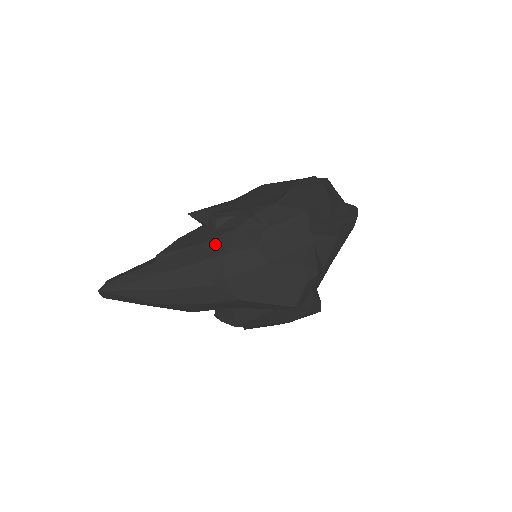
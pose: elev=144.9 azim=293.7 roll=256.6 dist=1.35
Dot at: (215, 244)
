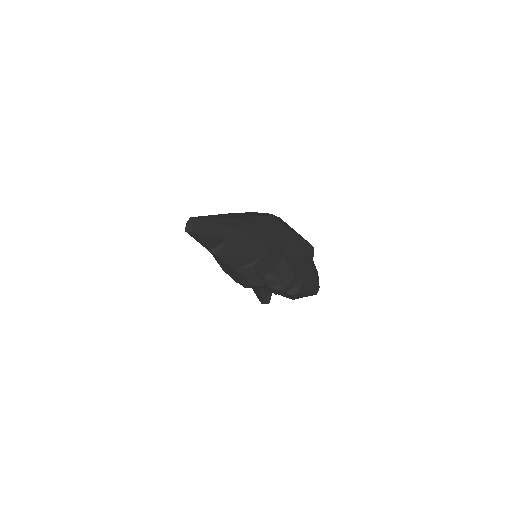
Dot at: occluded
